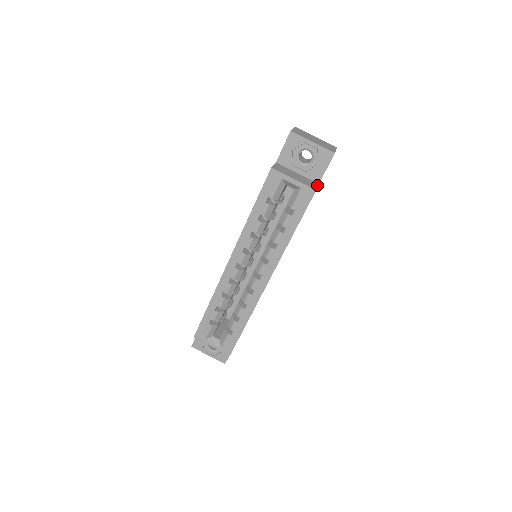
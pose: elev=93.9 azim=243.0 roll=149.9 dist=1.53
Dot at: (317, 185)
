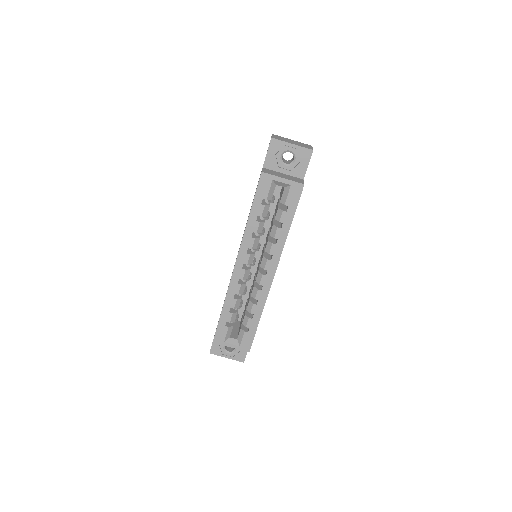
Dot at: (303, 180)
